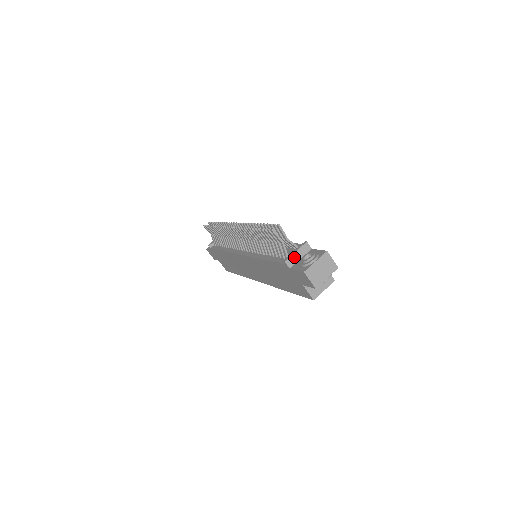
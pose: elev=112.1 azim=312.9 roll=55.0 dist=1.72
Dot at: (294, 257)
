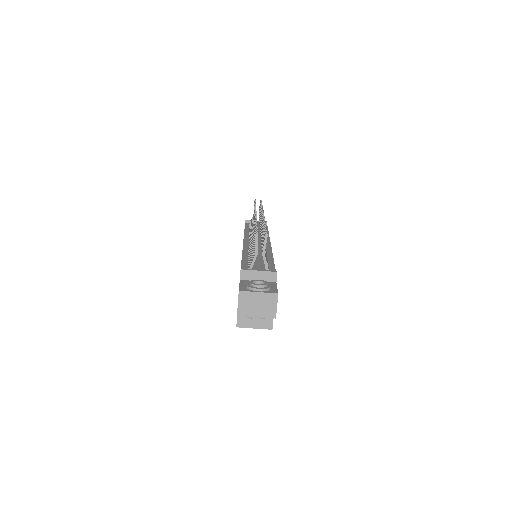
Dot at: (253, 274)
